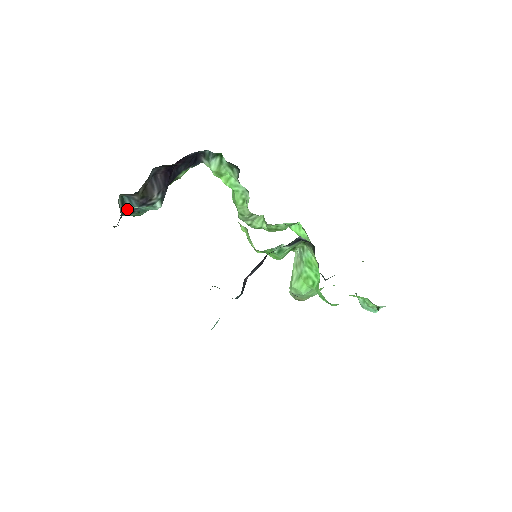
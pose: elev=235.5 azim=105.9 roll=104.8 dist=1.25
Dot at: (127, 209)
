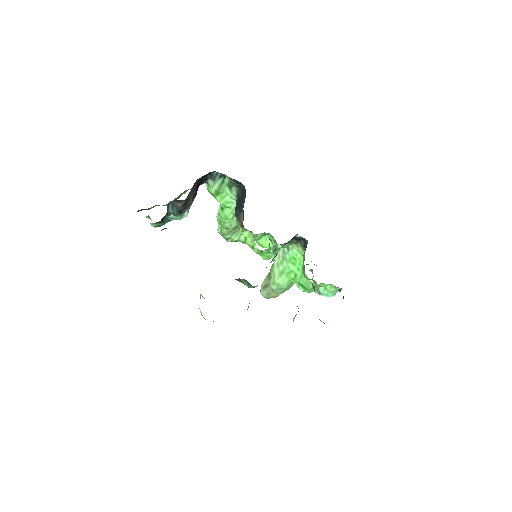
Dot at: (163, 217)
